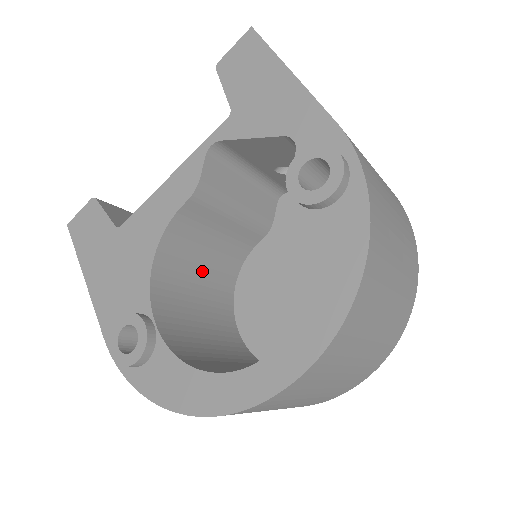
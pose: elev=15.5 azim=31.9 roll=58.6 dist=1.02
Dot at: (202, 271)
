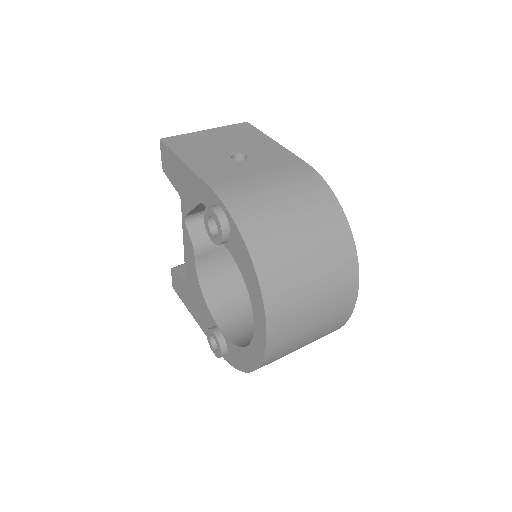
Dot at: (242, 277)
